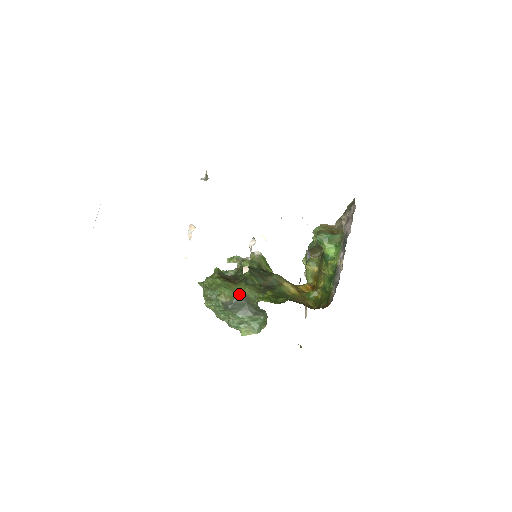
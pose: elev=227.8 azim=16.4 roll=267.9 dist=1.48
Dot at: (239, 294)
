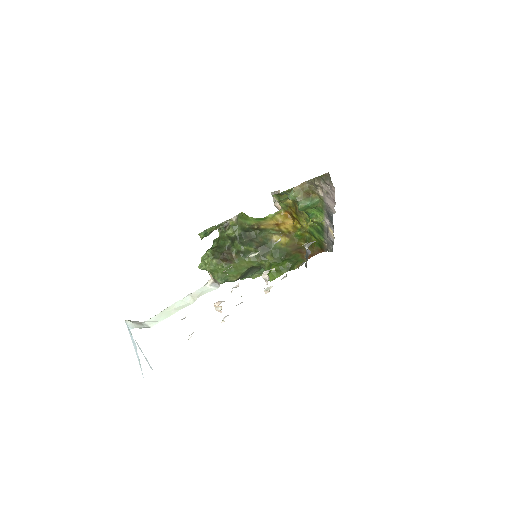
Dot at: (244, 268)
